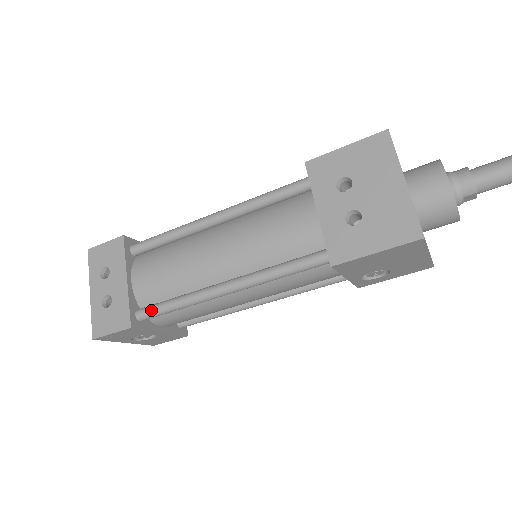
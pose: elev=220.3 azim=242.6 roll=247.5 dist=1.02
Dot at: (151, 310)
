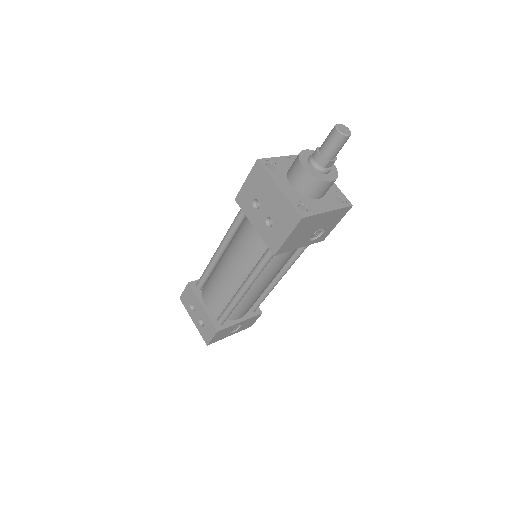
Dot at: (221, 317)
